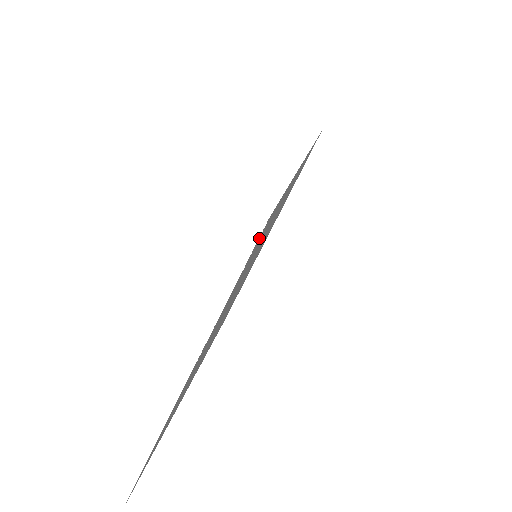
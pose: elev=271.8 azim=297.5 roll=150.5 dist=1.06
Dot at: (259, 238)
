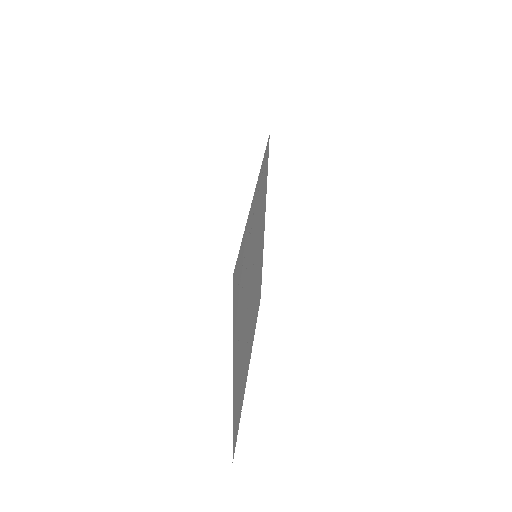
Dot at: (234, 282)
